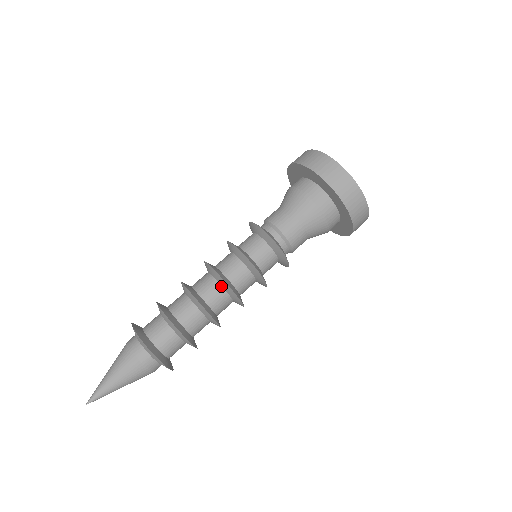
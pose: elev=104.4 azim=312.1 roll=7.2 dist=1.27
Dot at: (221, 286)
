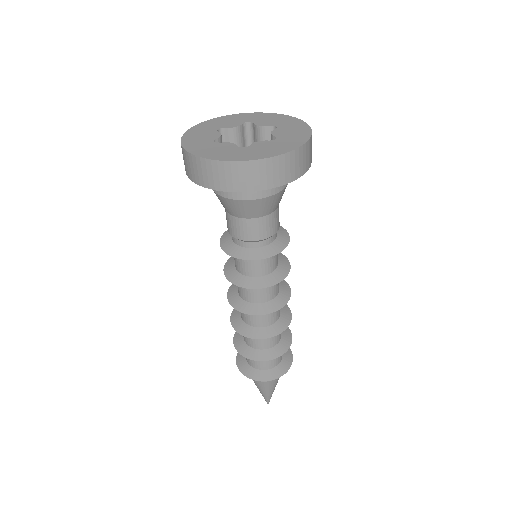
Dot at: occluded
